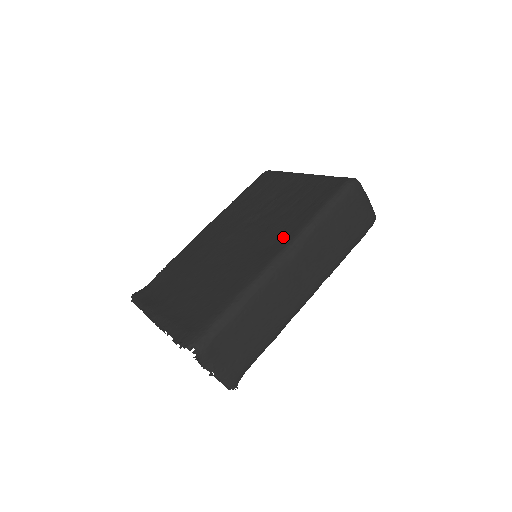
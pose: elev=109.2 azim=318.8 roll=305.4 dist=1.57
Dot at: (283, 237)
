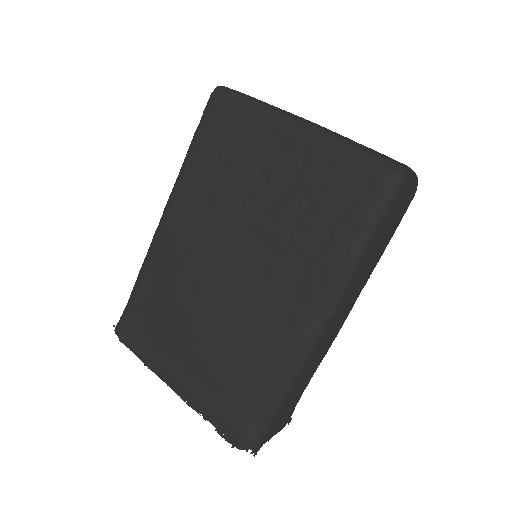
Dot at: (309, 288)
